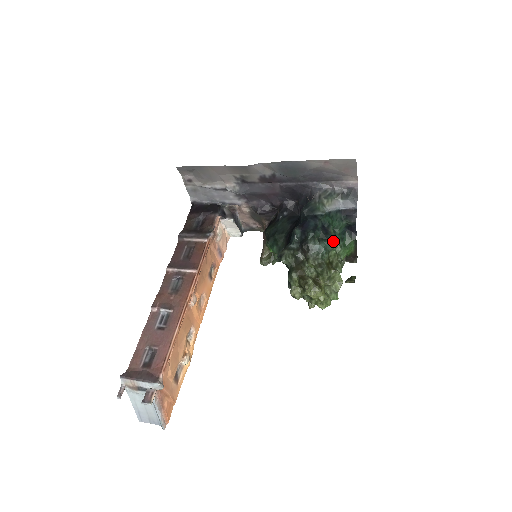
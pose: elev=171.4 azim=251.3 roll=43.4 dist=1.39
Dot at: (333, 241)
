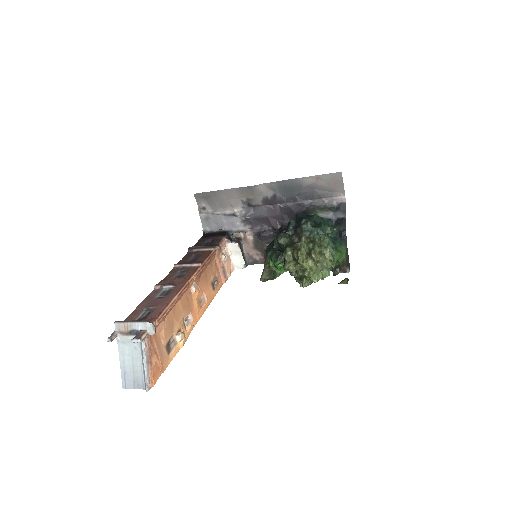
Dot at: occluded
